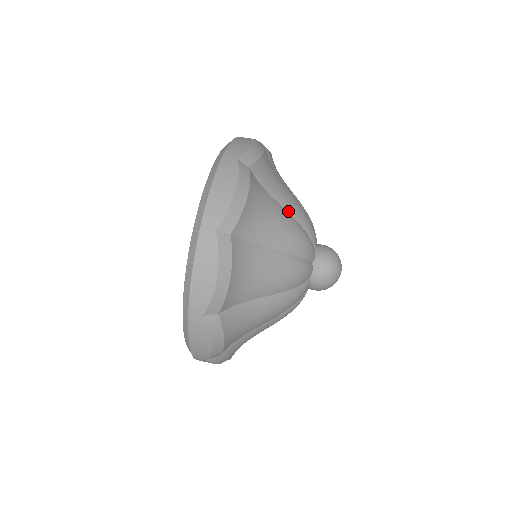
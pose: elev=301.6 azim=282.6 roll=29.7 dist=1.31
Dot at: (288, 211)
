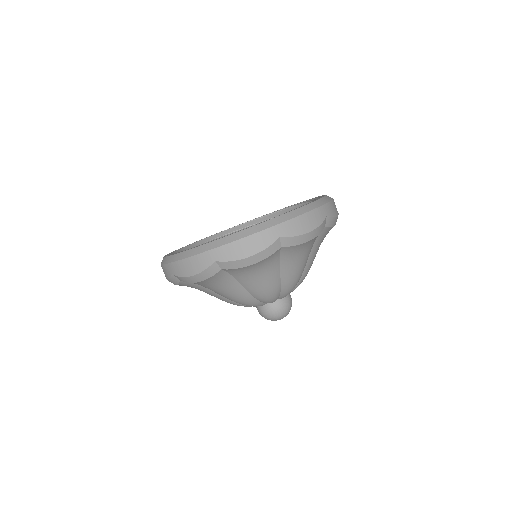
Dot at: (282, 278)
